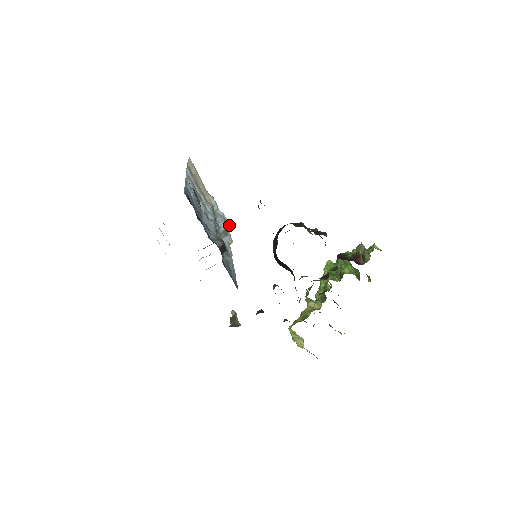
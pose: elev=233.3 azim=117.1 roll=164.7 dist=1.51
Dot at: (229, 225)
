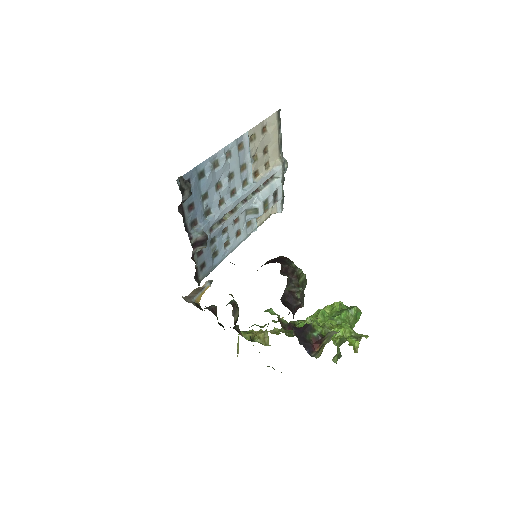
Dot at: (282, 198)
